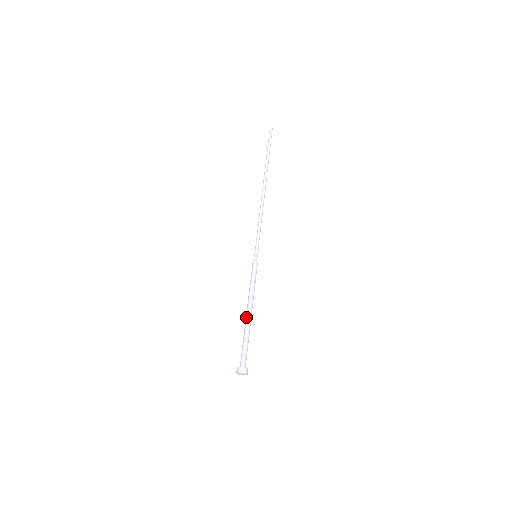
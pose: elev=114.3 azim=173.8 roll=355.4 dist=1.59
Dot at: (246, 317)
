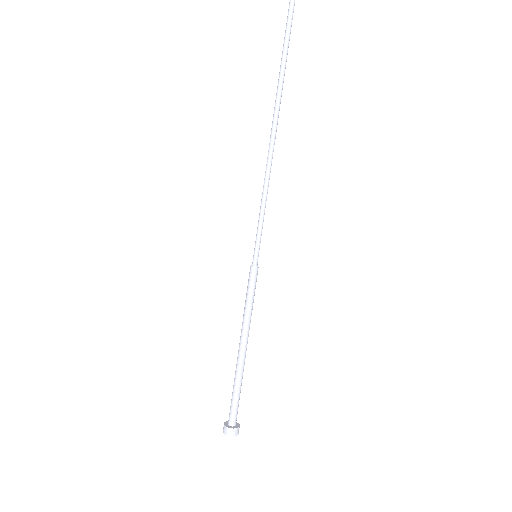
Dot at: (238, 355)
